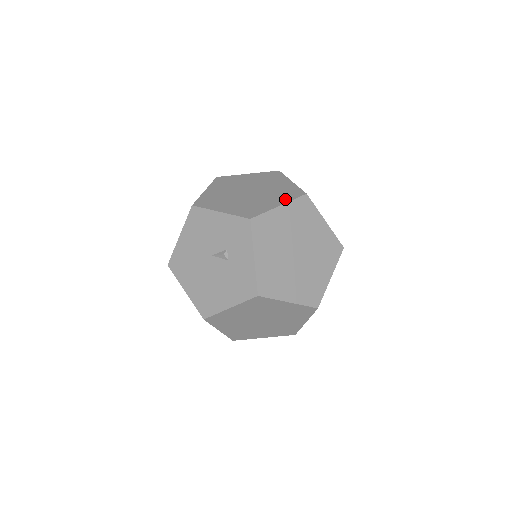
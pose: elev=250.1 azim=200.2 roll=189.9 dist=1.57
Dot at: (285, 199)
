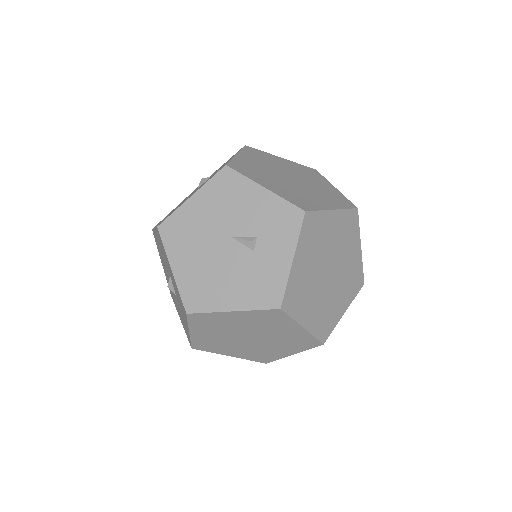
Dot at: (337, 204)
